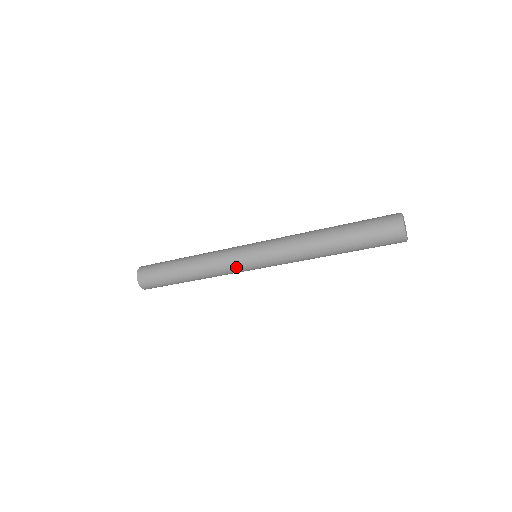
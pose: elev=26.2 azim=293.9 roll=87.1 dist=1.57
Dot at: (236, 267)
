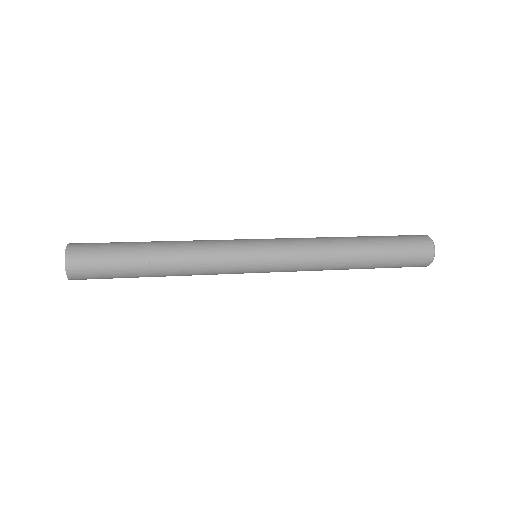
Dot at: (234, 265)
